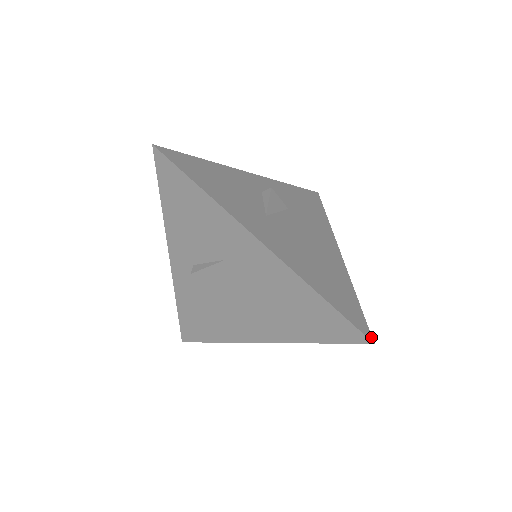
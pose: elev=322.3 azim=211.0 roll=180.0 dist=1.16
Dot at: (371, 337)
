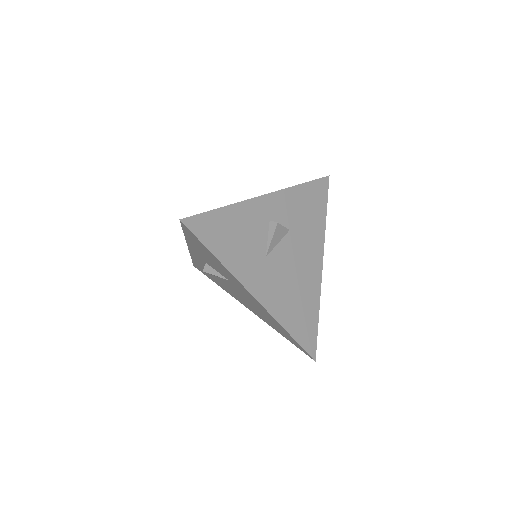
Dot at: (315, 356)
